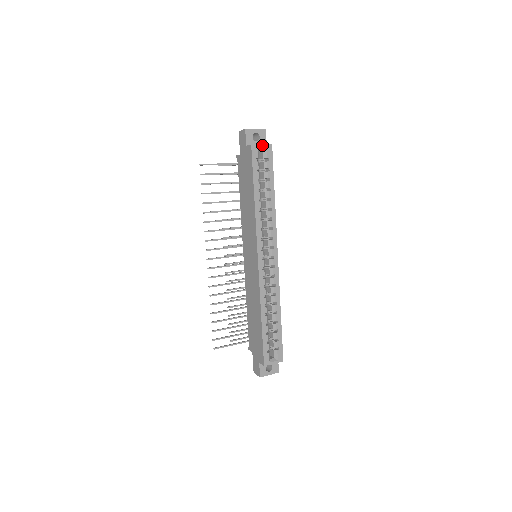
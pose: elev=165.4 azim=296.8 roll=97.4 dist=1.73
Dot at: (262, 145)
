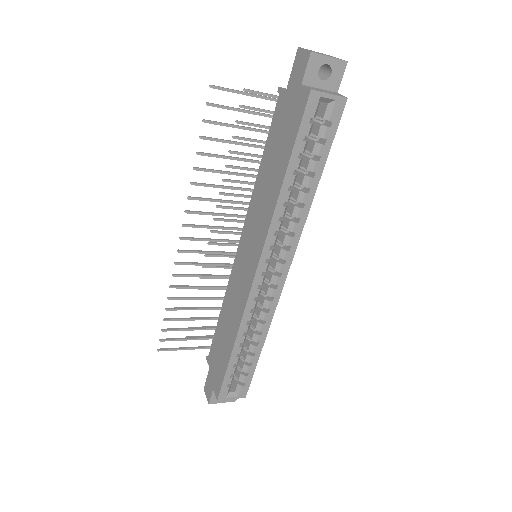
Dot at: (330, 95)
